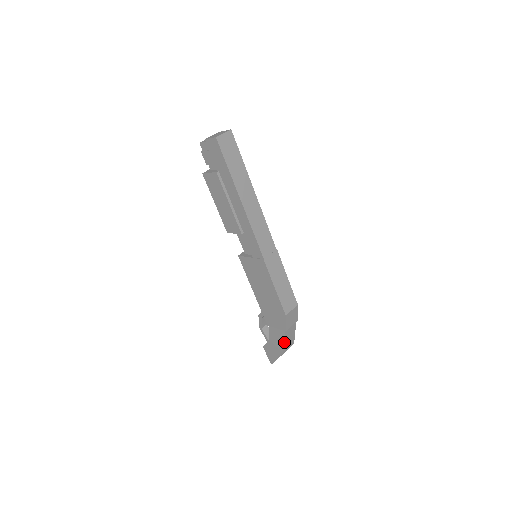
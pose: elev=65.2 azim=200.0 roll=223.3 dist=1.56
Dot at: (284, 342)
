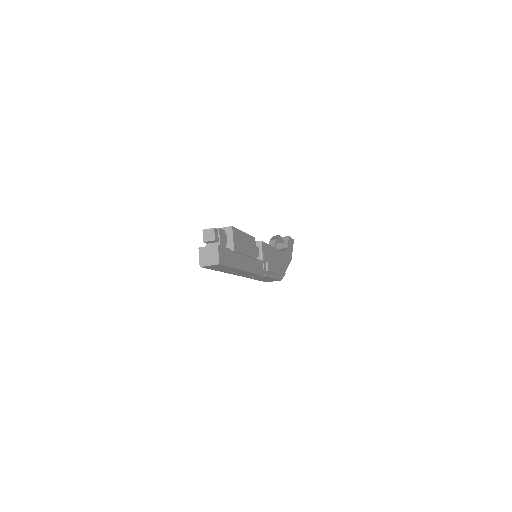
Dot at: occluded
